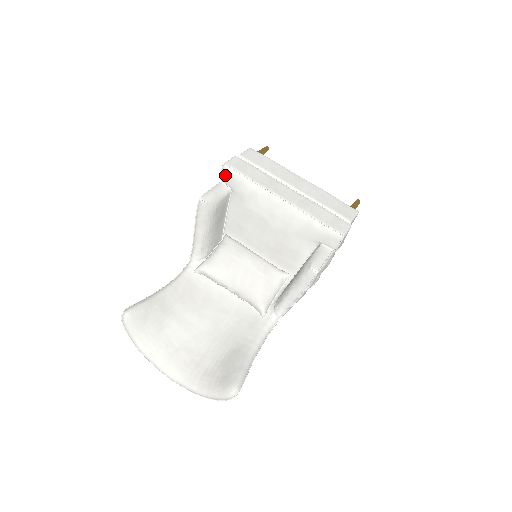
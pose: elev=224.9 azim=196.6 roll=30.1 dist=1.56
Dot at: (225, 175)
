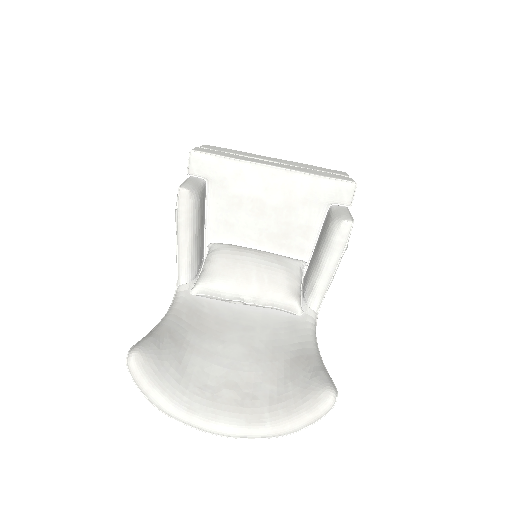
Dot at: (195, 164)
